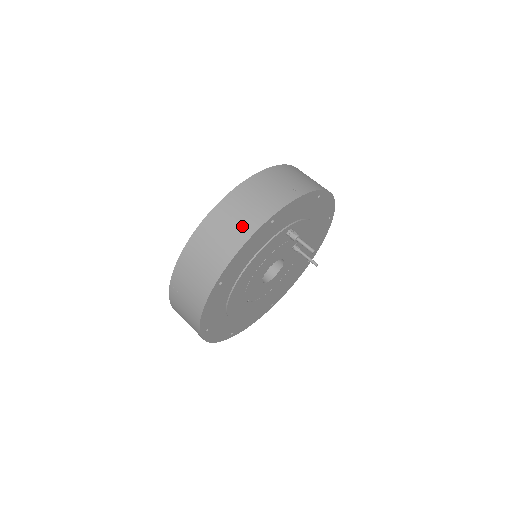
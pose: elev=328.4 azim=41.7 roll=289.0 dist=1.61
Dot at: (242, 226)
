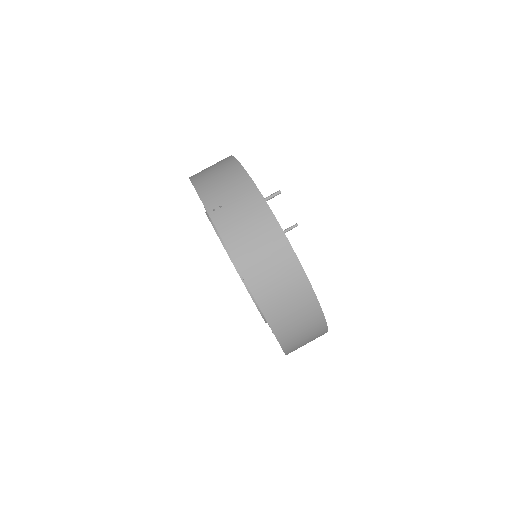
Dot at: occluded
